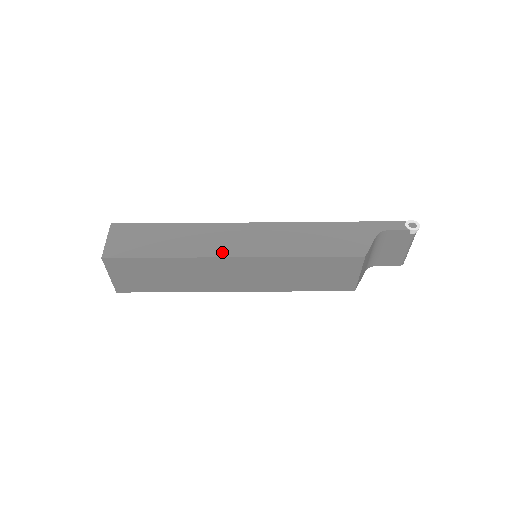
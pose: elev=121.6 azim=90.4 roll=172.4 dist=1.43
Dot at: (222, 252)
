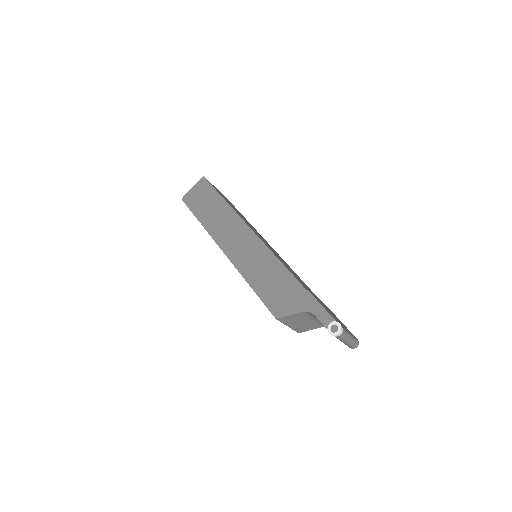
Dot at: (221, 242)
